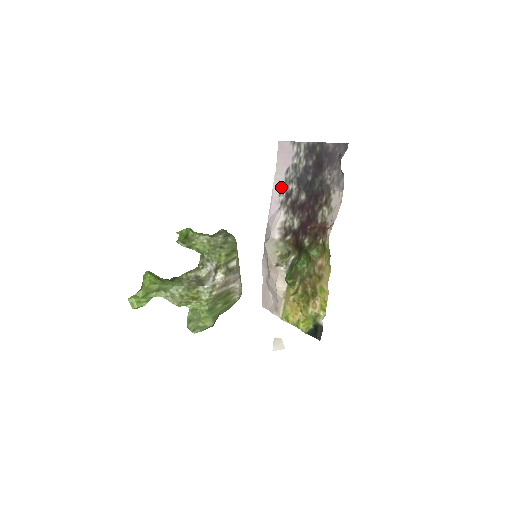
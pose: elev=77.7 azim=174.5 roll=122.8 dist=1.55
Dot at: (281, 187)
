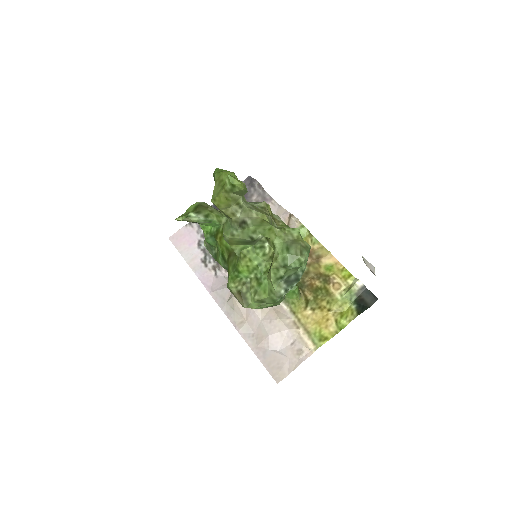
Dot at: (202, 260)
